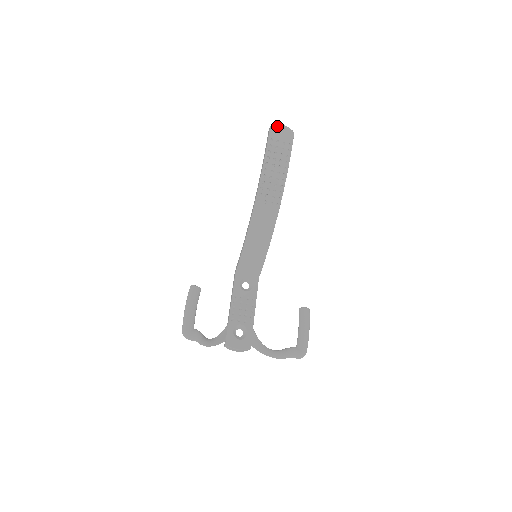
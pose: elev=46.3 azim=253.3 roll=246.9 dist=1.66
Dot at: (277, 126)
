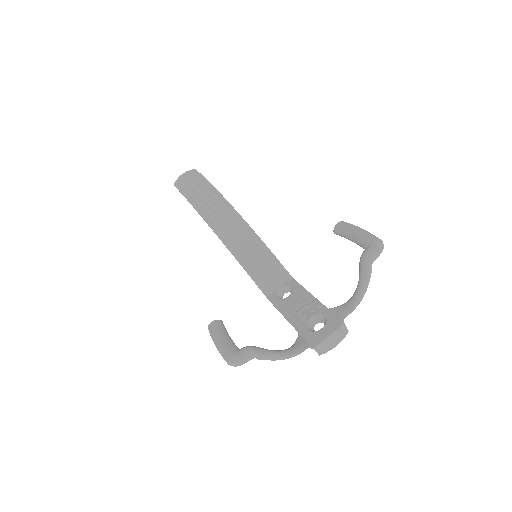
Dot at: (178, 179)
